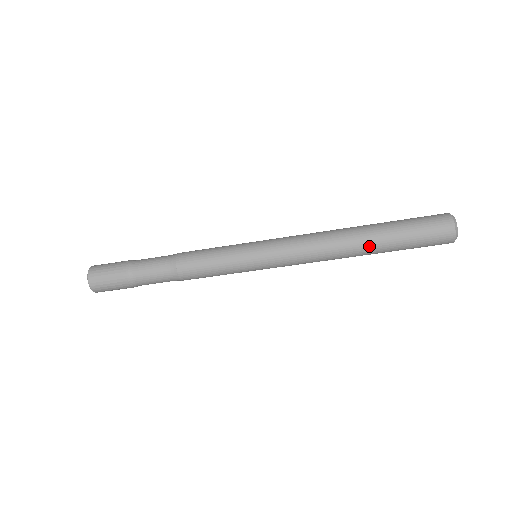
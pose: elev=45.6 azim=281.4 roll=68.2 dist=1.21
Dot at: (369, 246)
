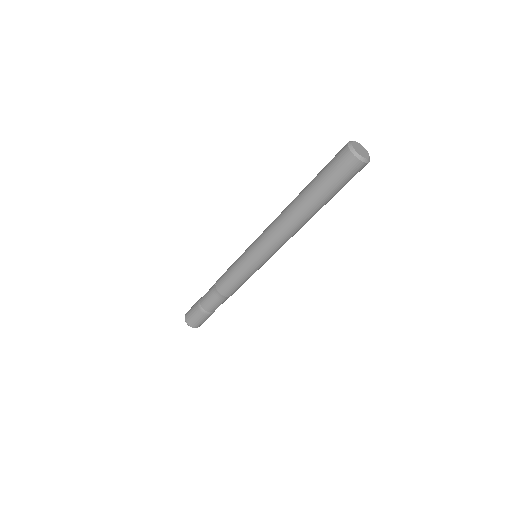
Dot at: (314, 211)
